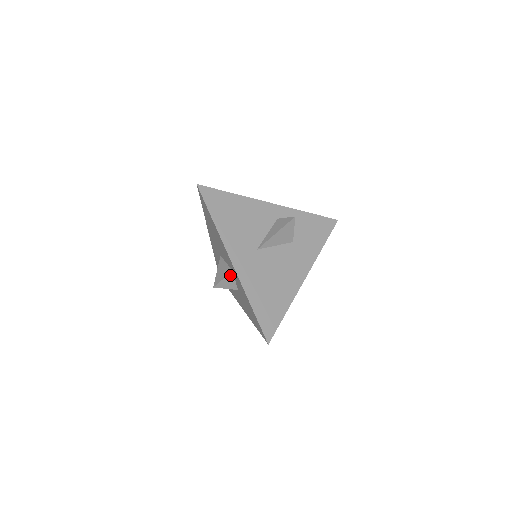
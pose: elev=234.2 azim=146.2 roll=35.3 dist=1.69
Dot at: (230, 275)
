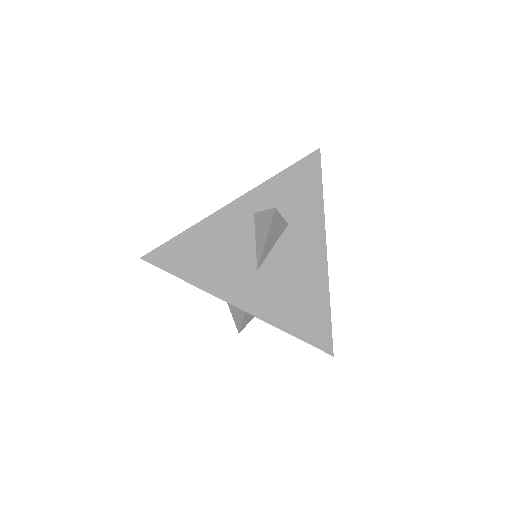
Dot at: occluded
